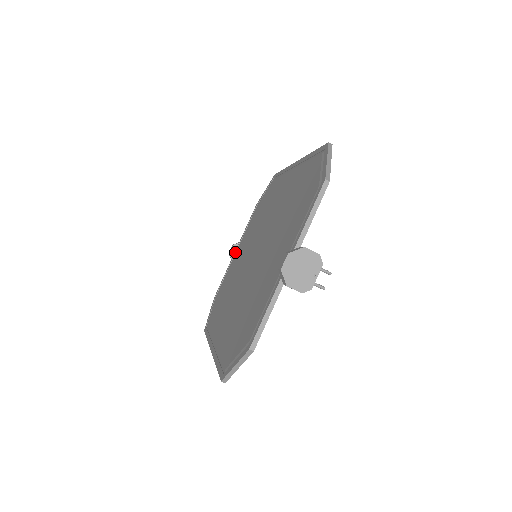
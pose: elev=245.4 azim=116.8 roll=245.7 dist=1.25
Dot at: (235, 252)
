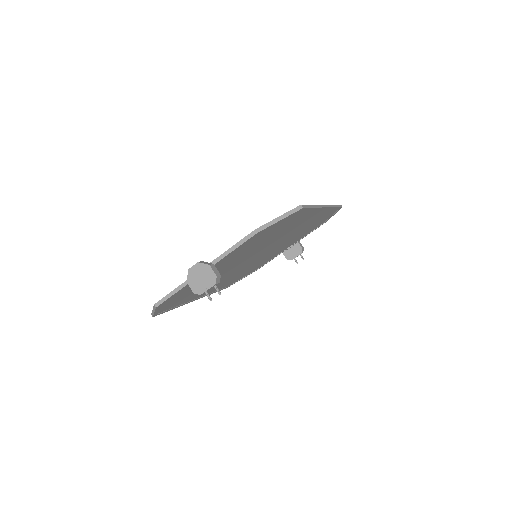
Dot at: occluded
